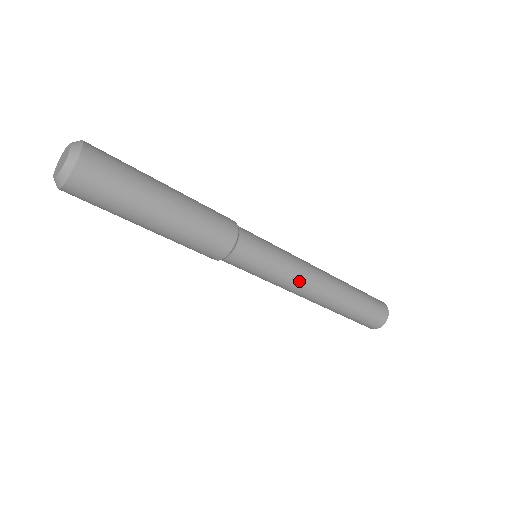
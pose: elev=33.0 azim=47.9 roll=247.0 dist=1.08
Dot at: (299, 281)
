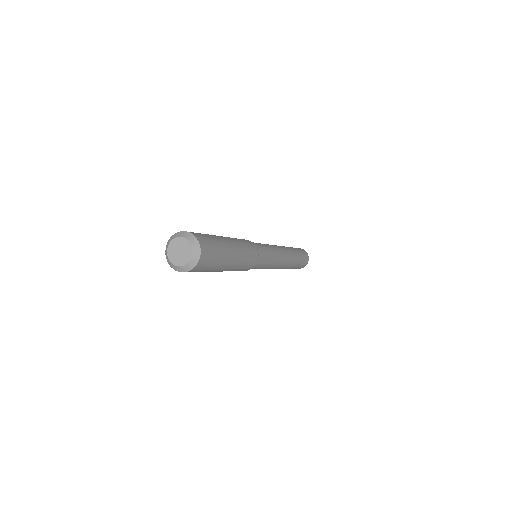
Dot at: (280, 257)
